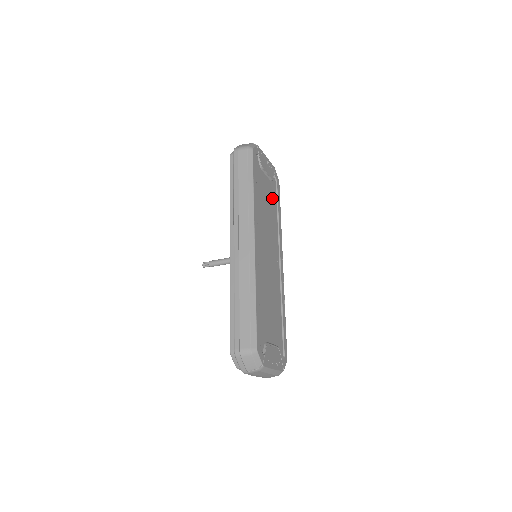
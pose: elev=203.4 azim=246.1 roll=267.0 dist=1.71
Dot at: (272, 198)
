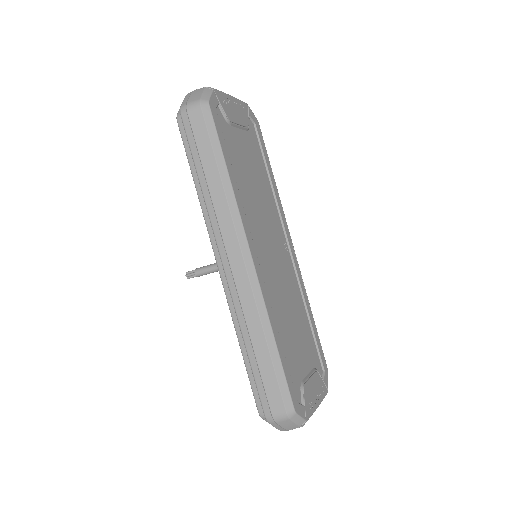
Dot at: (255, 157)
